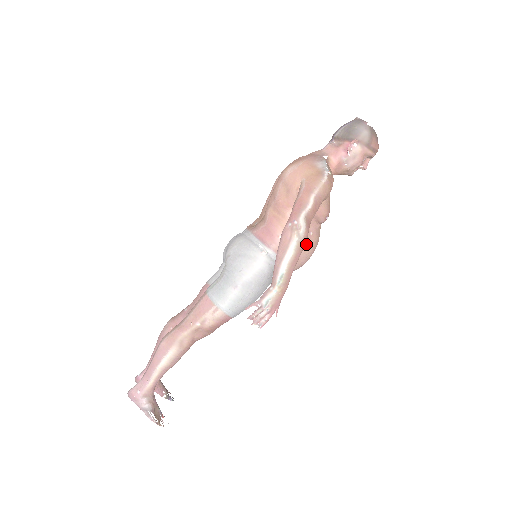
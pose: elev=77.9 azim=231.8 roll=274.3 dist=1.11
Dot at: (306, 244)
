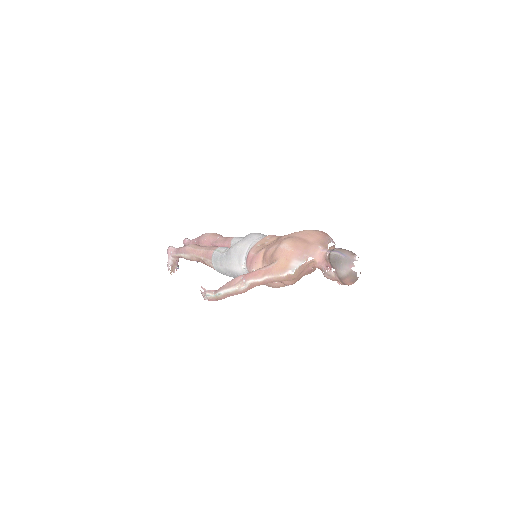
Dot at: (270, 284)
